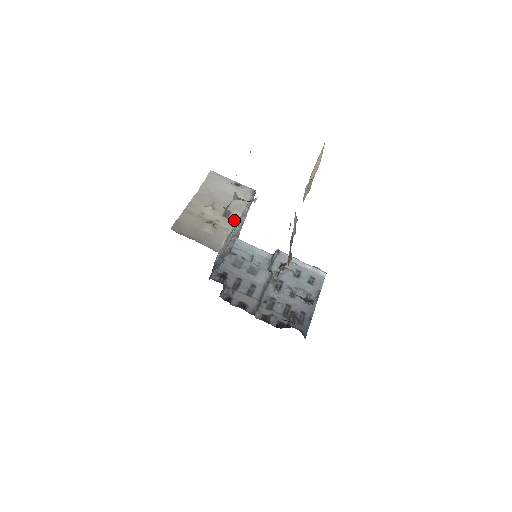
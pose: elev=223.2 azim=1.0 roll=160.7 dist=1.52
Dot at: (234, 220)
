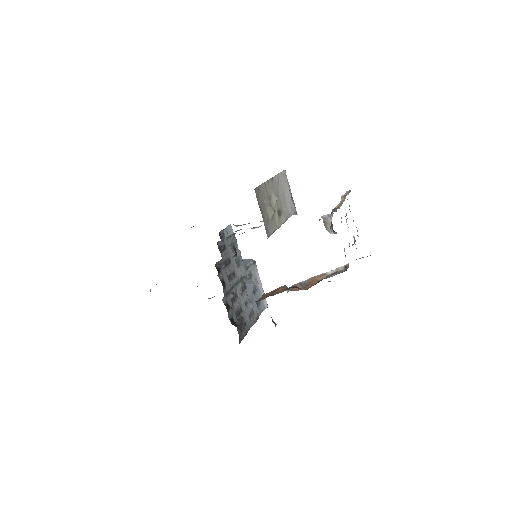
Dot at: (281, 222)
